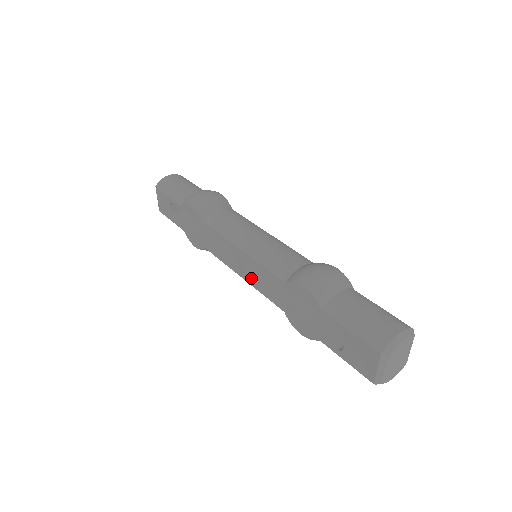
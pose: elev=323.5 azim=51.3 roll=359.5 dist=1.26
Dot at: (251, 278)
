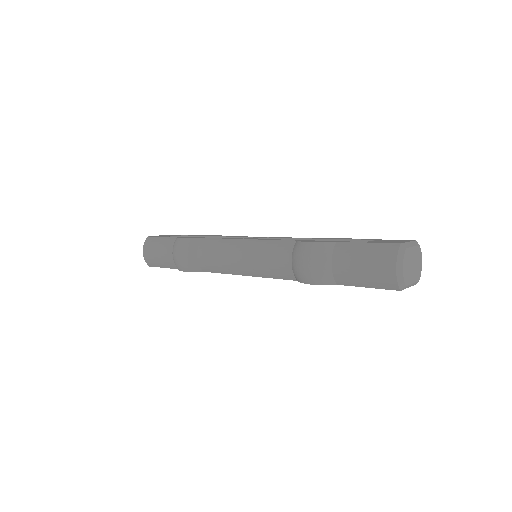
Dot at: occluded
